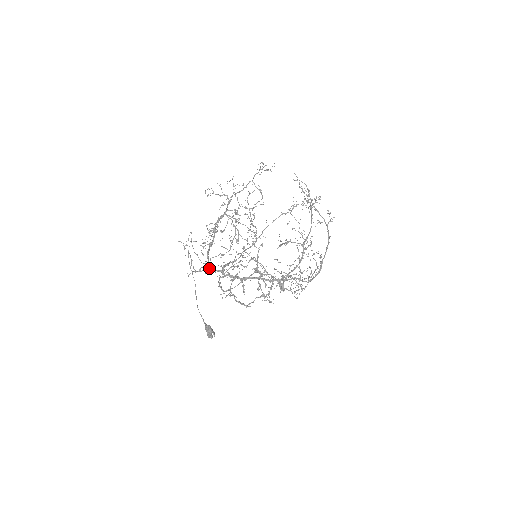
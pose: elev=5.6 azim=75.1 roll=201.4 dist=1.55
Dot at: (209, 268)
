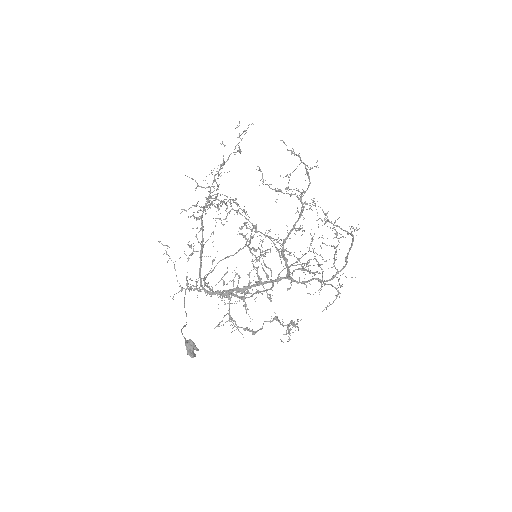
Dot at: occluded
